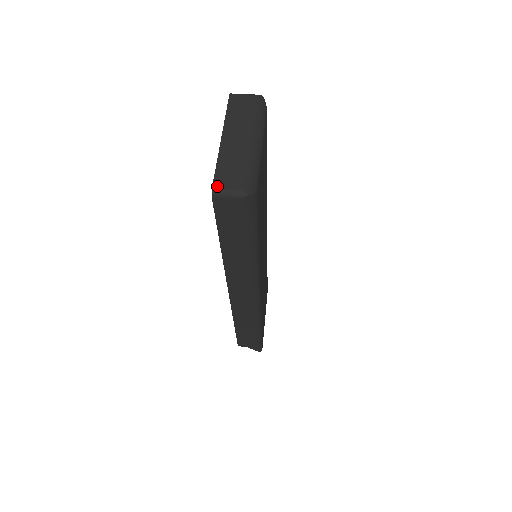
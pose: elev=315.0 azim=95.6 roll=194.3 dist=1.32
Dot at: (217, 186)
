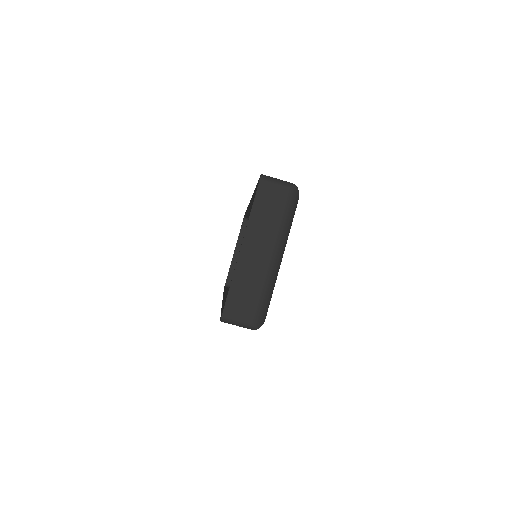
Dot at: (227, 314)
